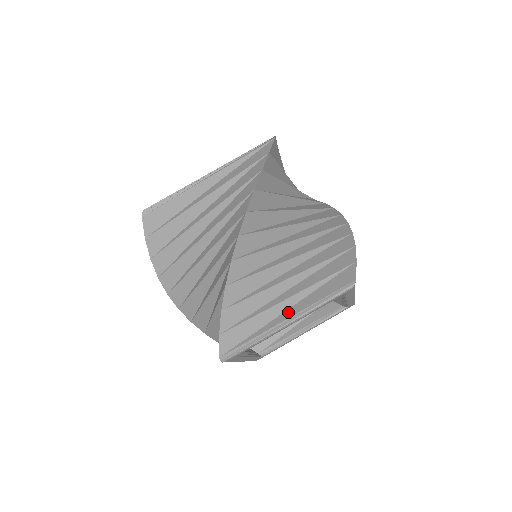
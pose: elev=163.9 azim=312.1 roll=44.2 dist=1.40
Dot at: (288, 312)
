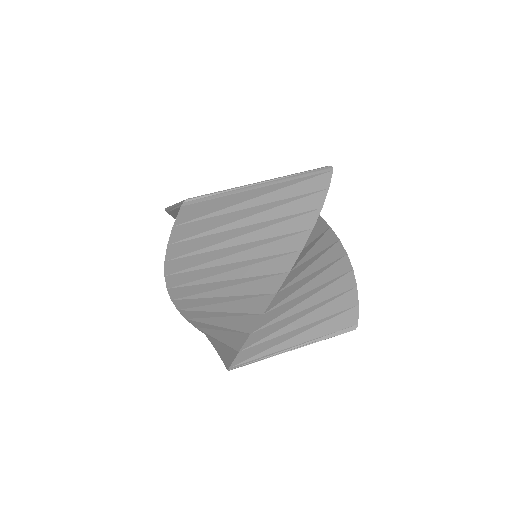
Dot at: (297, 338)
